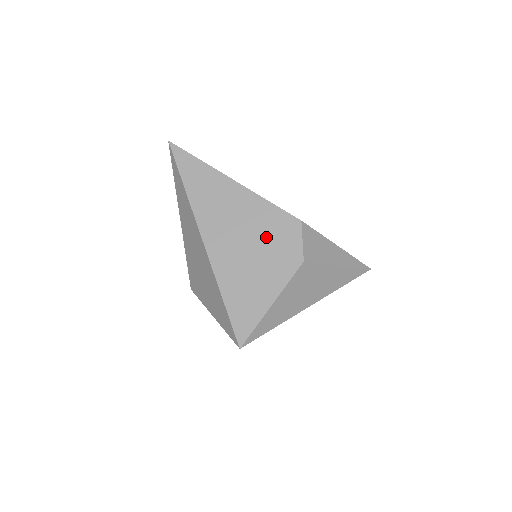
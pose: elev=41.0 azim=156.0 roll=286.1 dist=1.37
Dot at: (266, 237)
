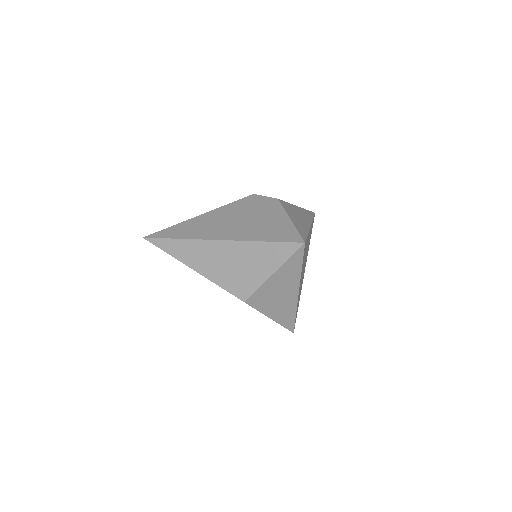
Dot at: (247, 211)
